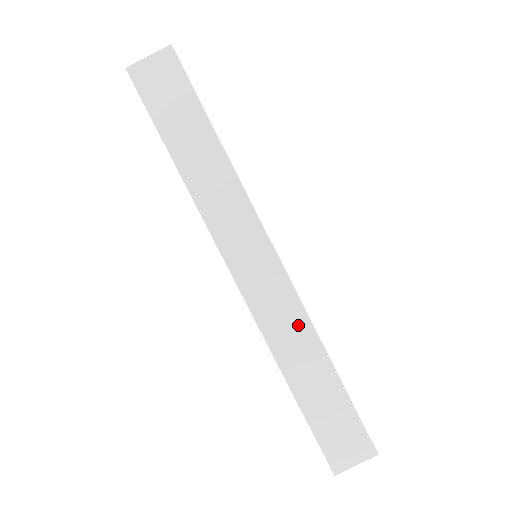
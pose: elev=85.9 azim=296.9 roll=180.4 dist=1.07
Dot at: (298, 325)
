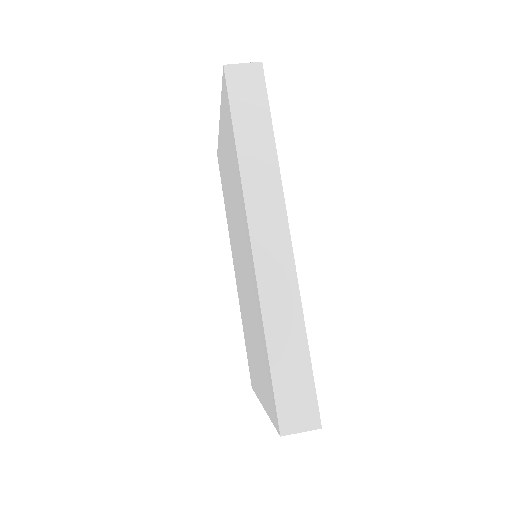
Dot at: (289, 297)
